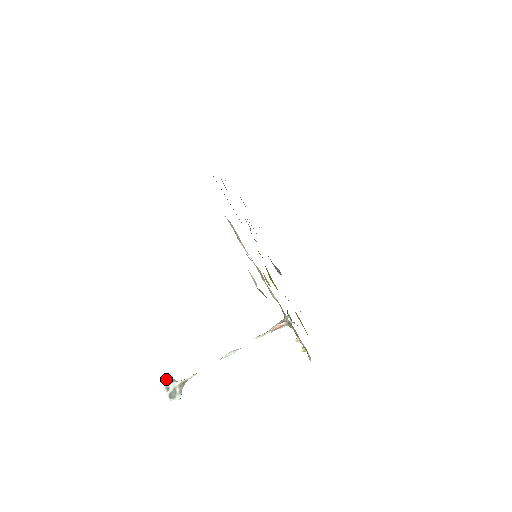
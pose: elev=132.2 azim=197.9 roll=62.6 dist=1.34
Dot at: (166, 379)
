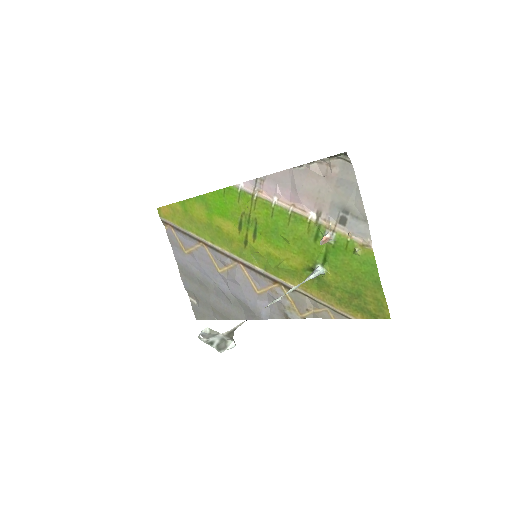
Dot at: (204, 335)
